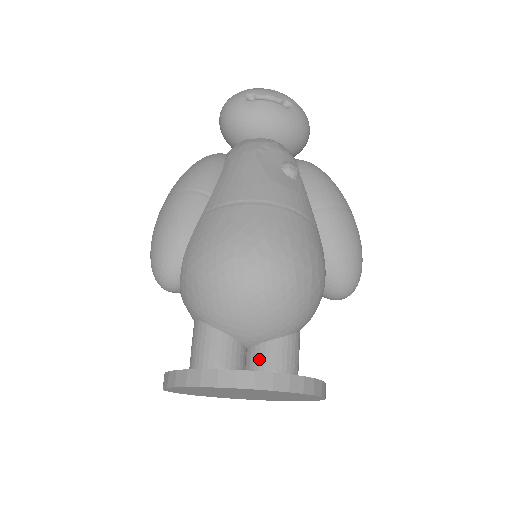
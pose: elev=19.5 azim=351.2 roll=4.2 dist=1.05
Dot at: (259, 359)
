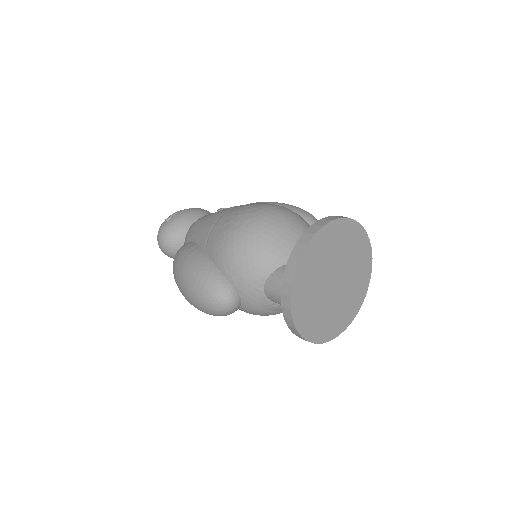
Dot at: occluded
